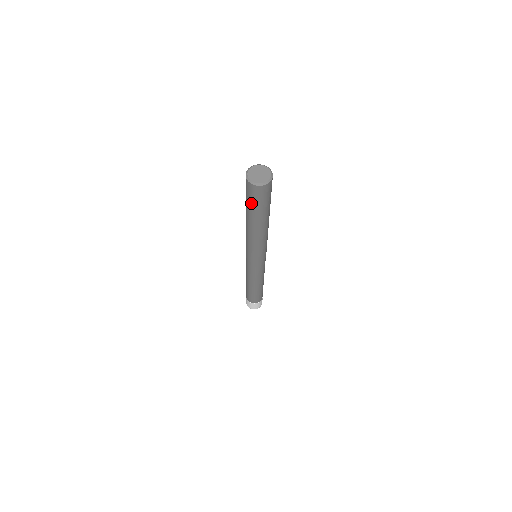
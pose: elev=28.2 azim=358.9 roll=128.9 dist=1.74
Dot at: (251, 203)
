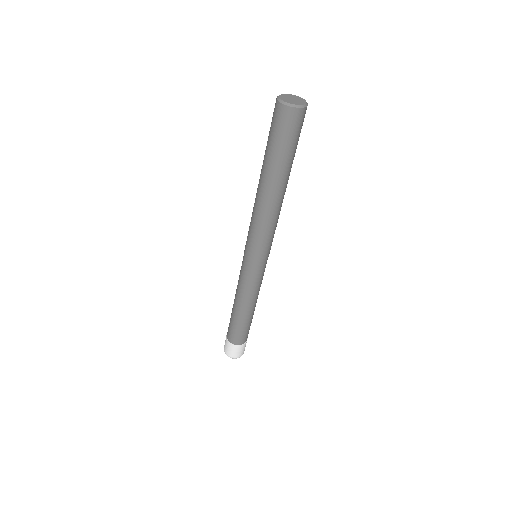
Dot at: (273, 140)
